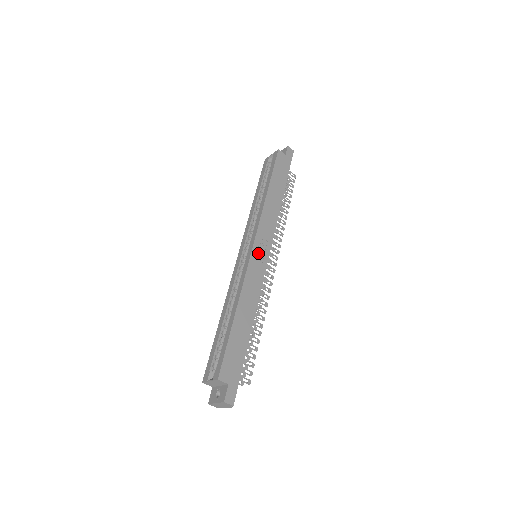
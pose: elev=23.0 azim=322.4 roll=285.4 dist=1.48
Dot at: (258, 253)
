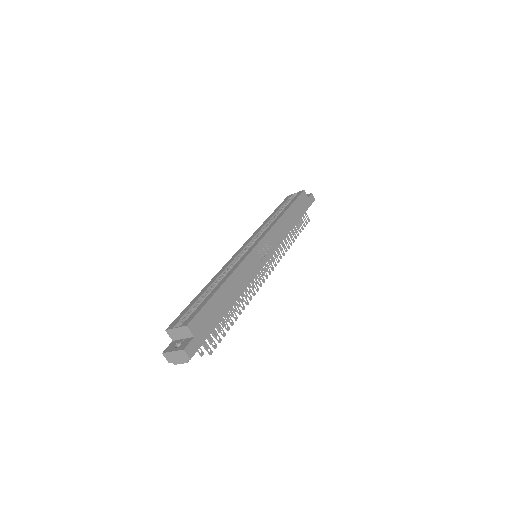
Dot at: (261, 250)
